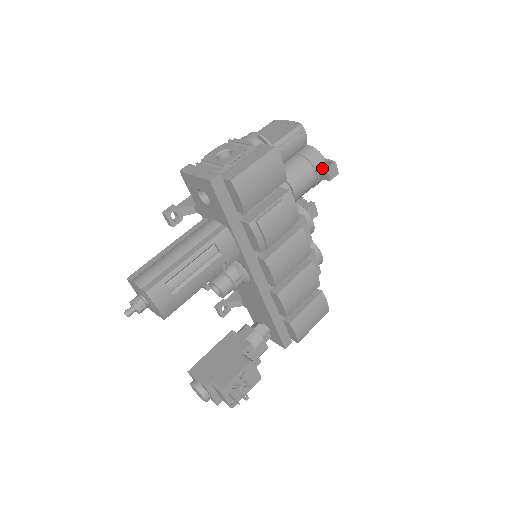
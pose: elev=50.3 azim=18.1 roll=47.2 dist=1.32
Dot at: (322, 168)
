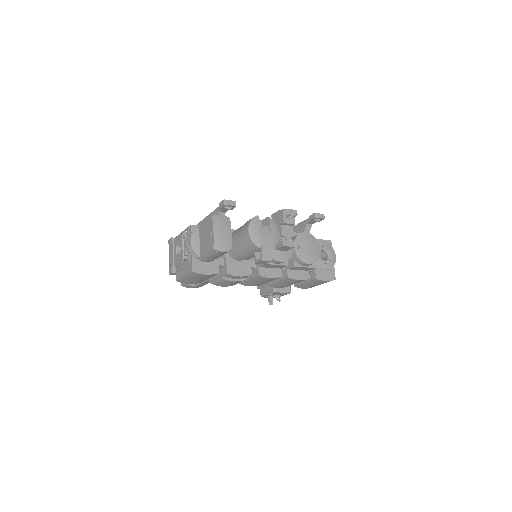
Dot at: occluded
